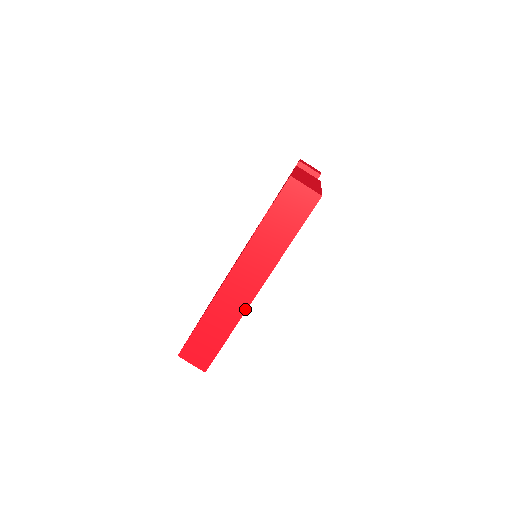
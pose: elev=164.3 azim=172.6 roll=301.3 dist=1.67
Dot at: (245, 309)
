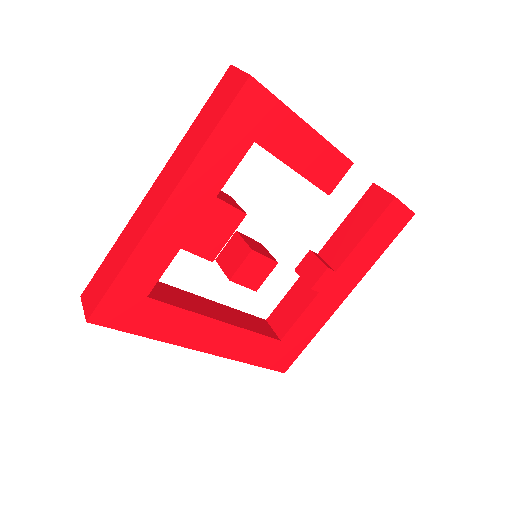
Dot at: (144, 233)
